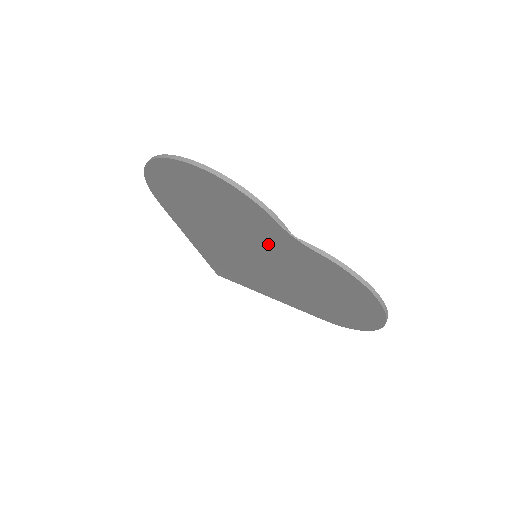
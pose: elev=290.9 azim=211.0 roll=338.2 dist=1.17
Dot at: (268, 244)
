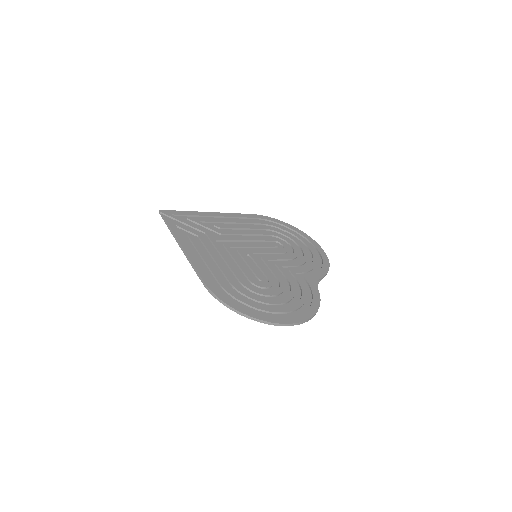
Dot at: occluded
